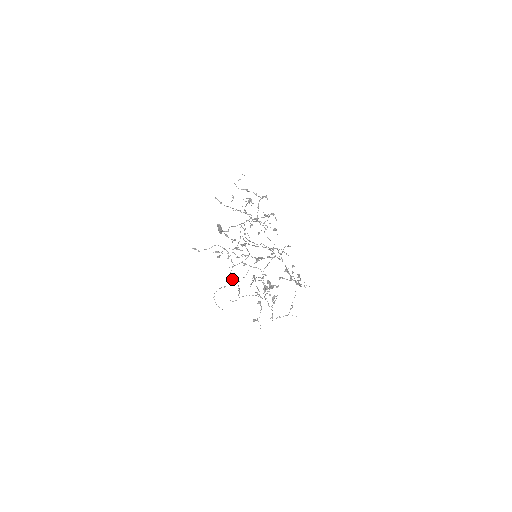
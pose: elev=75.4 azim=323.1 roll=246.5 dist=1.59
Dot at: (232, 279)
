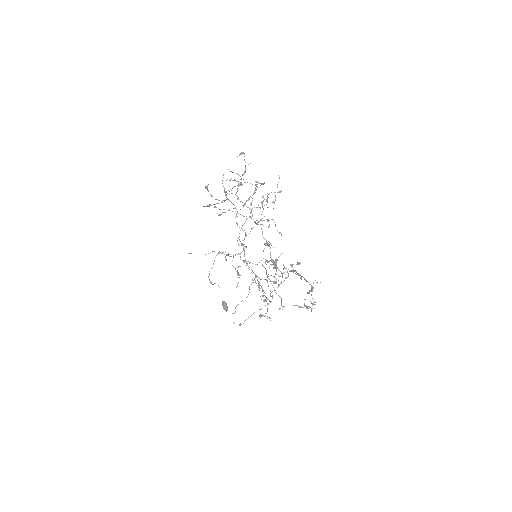
Dot at: (228, 254)
